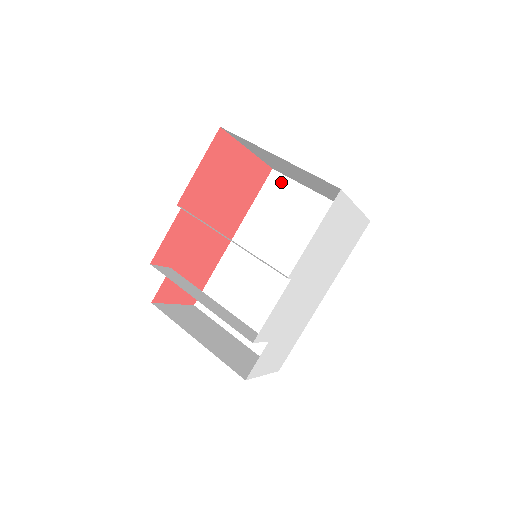
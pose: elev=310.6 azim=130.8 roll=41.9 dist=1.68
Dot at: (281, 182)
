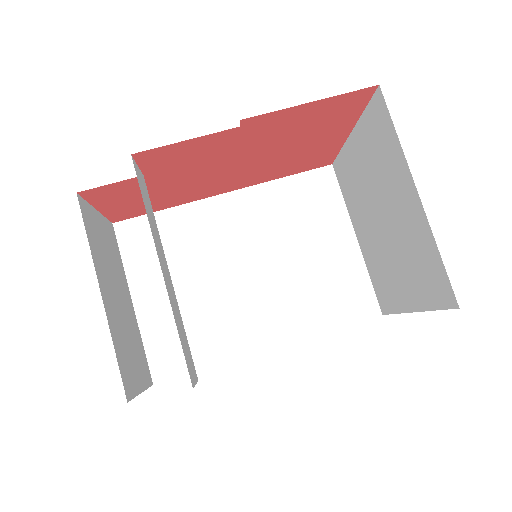
Dot at: (329, 187)
